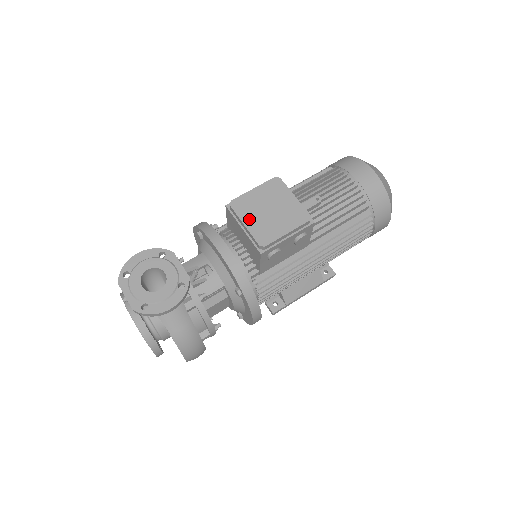
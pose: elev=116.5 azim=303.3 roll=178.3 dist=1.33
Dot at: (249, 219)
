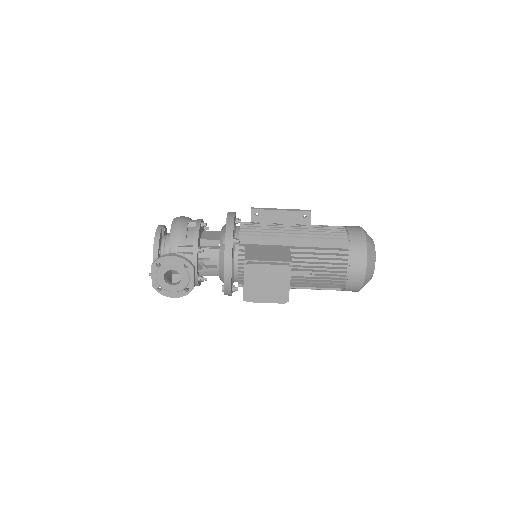
Dot at: (250, 282)
